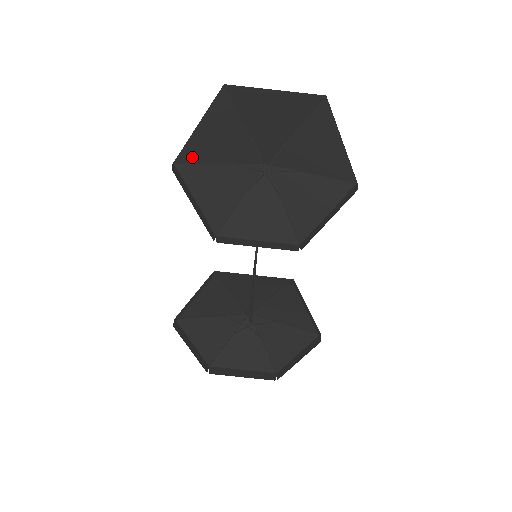
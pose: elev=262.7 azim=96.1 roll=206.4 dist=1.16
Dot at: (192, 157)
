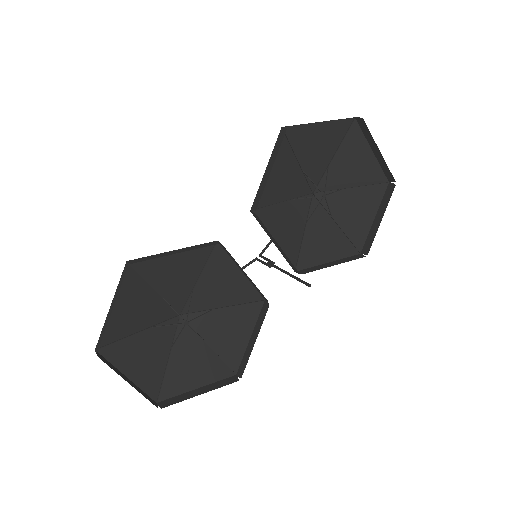
Dot at: (293, 137)
